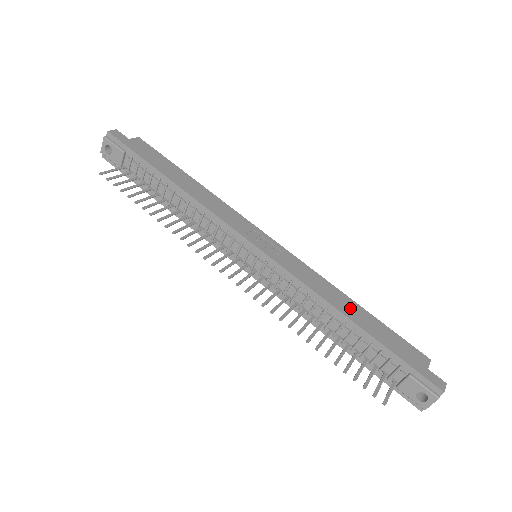
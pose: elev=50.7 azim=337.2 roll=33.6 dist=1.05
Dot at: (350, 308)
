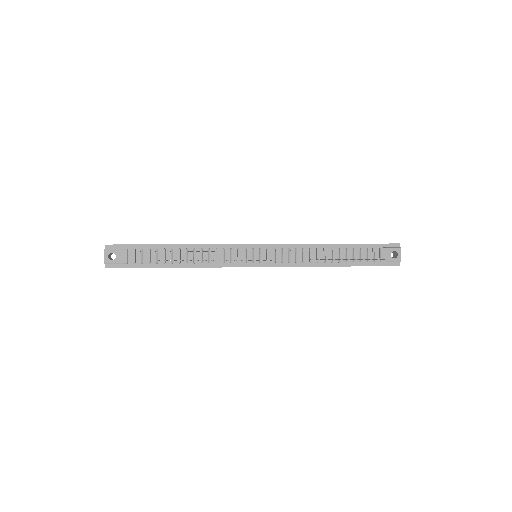
Dot at: occluded
